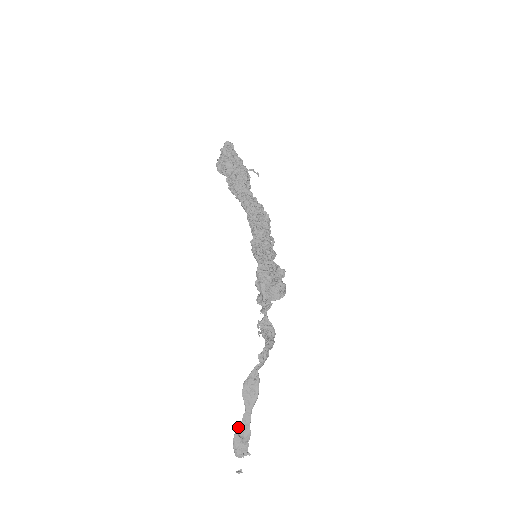
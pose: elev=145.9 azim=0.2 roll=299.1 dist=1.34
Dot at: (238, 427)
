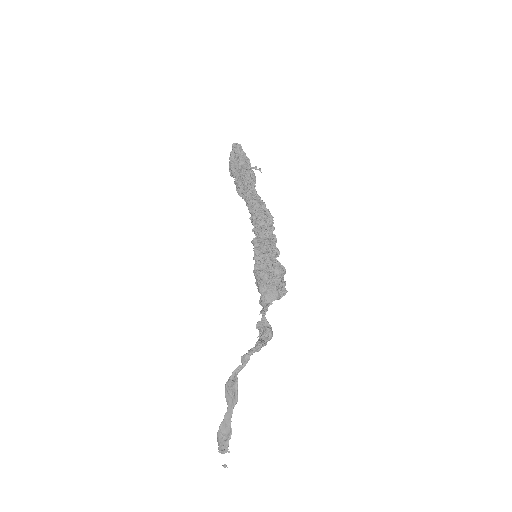
Dot at: (221, 425)
